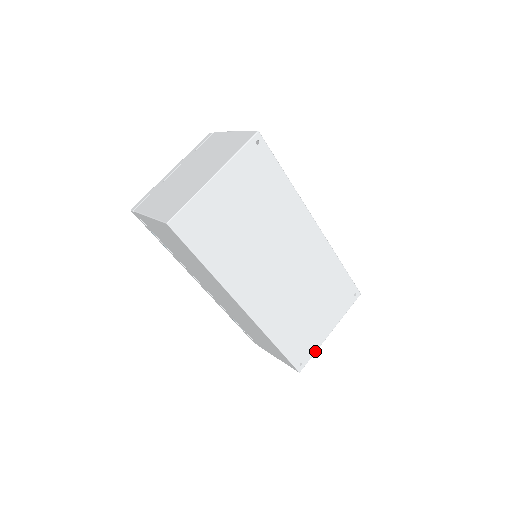
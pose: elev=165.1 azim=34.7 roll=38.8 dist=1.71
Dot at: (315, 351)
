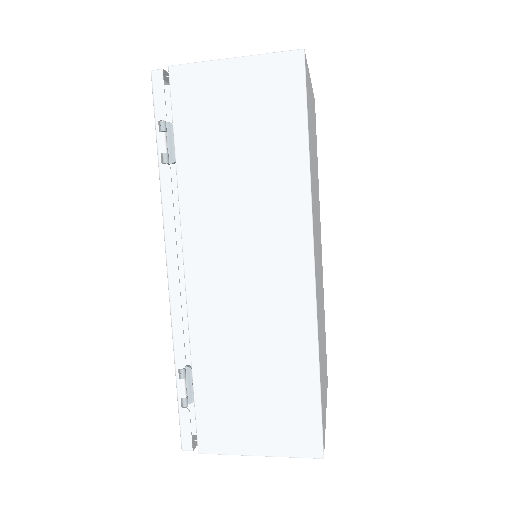
Dot at: occluded
